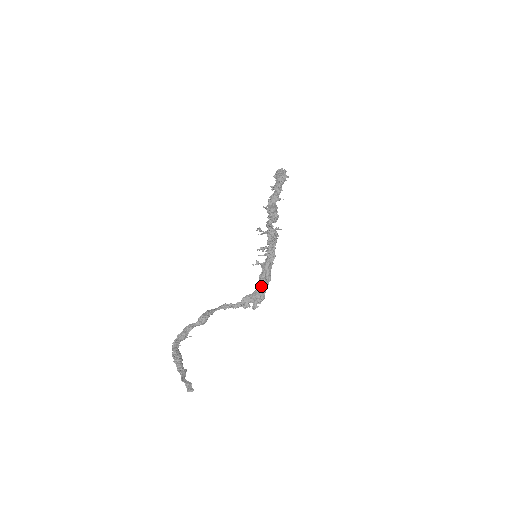
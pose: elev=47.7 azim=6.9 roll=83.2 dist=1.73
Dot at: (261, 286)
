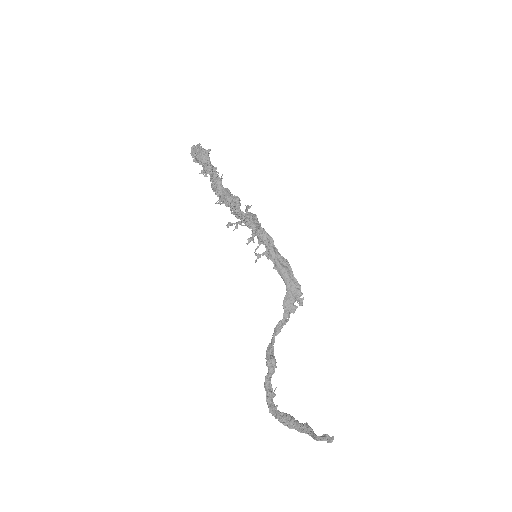
Dot at: (287, 278)
